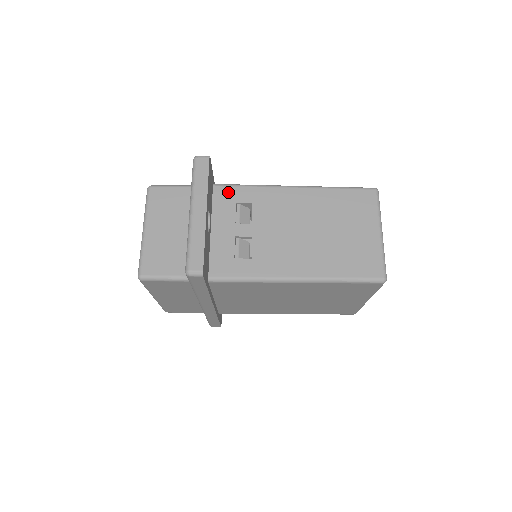
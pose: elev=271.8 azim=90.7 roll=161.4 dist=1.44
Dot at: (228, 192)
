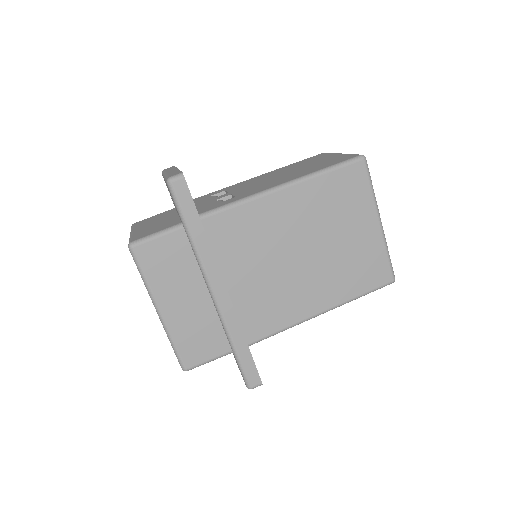
Dot at: (202, 197)
